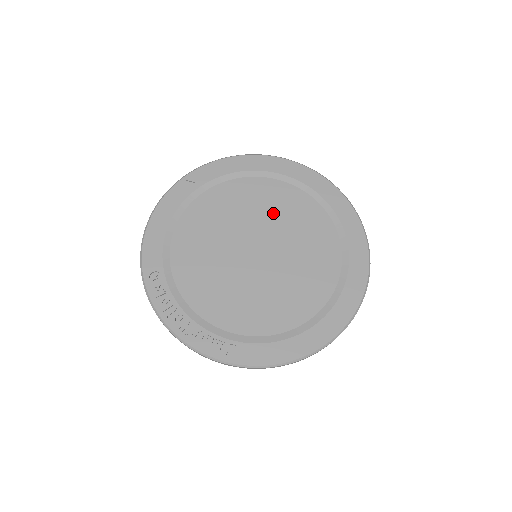
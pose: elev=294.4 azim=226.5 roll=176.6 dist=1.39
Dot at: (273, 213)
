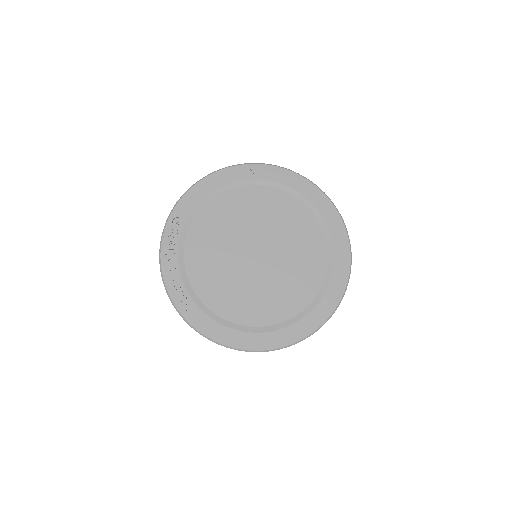
Dot at: (290, 235)
